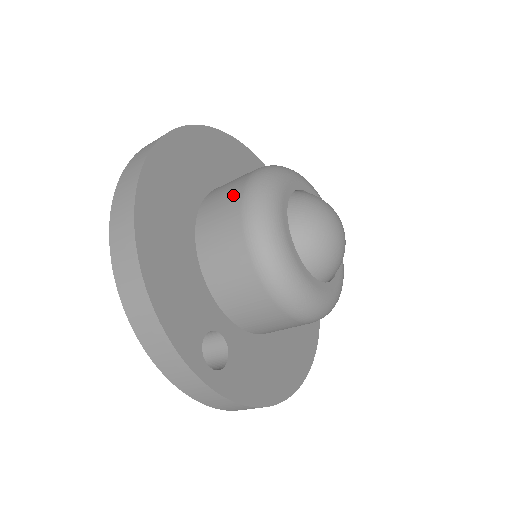
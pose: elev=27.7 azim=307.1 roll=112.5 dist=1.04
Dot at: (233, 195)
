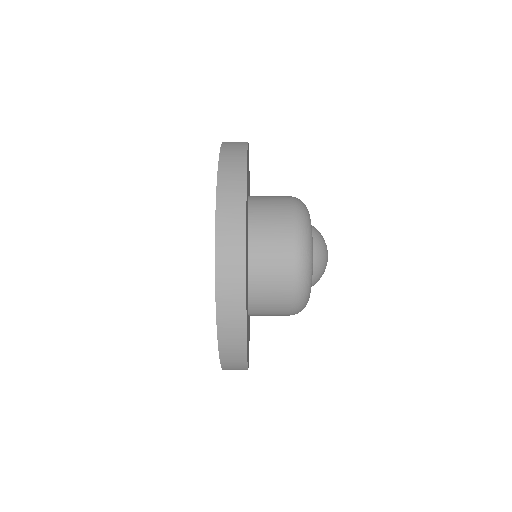
Dot at: (282, 197)
